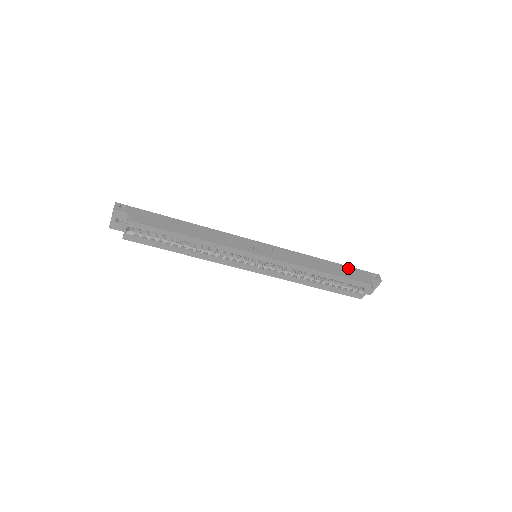
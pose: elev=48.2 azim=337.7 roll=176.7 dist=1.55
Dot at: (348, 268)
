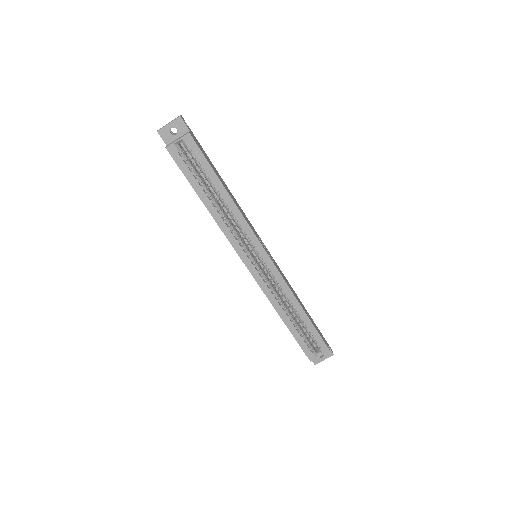
Dot at: (315, 324)
